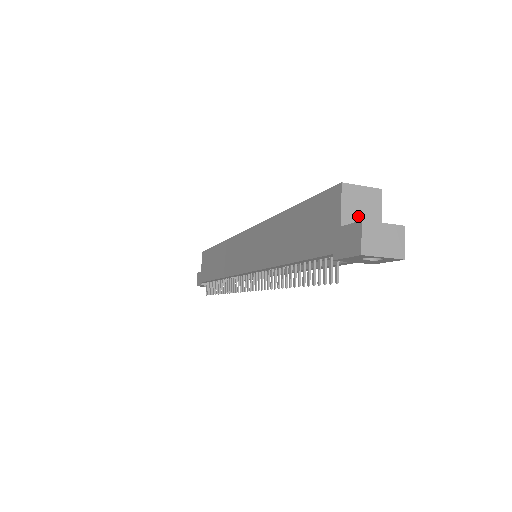
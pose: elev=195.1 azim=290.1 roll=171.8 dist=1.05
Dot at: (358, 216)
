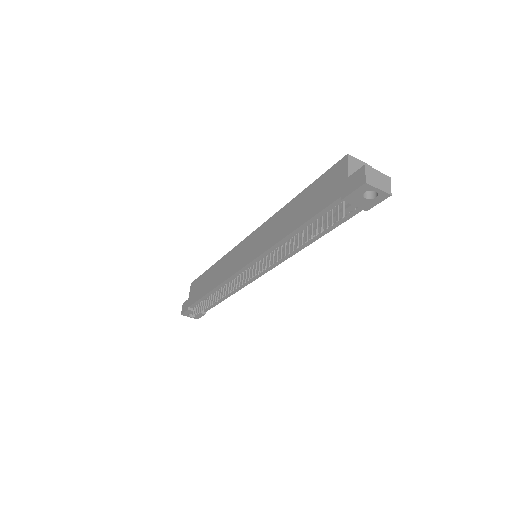
Dot at: occluded
